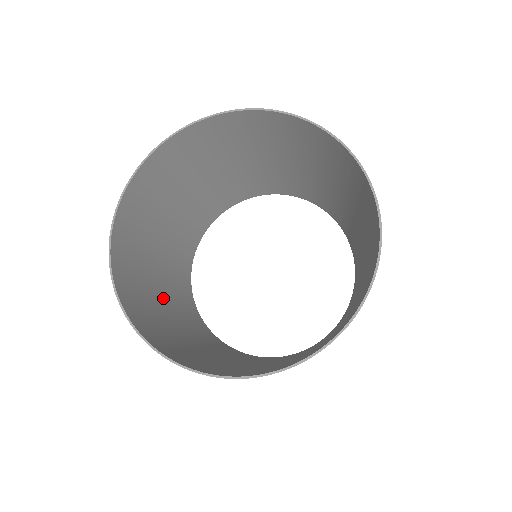
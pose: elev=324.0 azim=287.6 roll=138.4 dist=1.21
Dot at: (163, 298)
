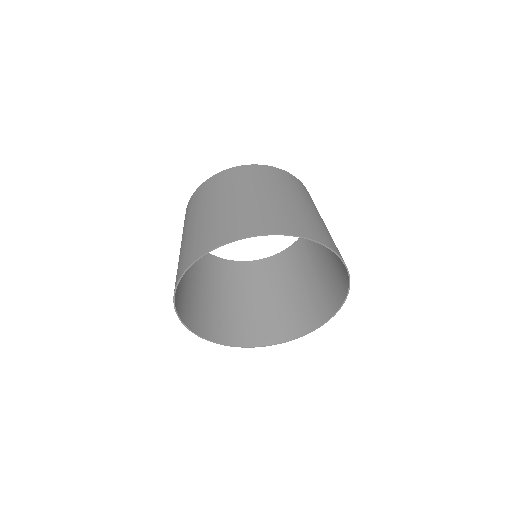
Dot at: (203, 289)
